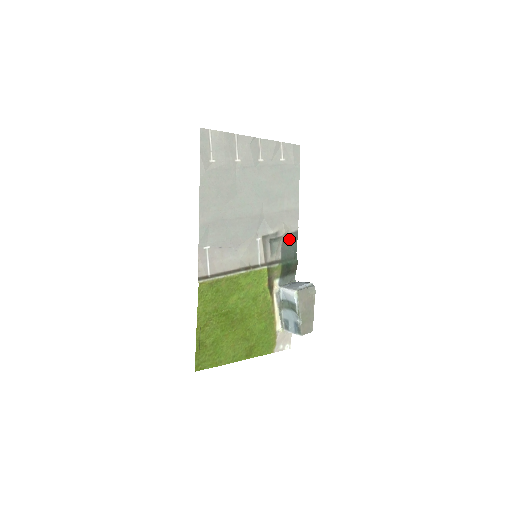
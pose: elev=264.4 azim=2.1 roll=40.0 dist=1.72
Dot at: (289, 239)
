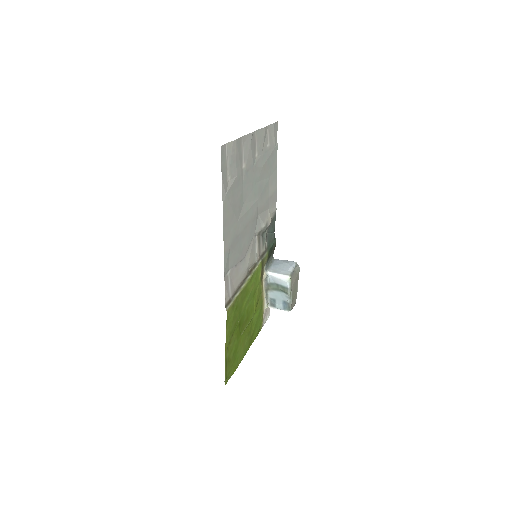
Dot at: (272, 223)
